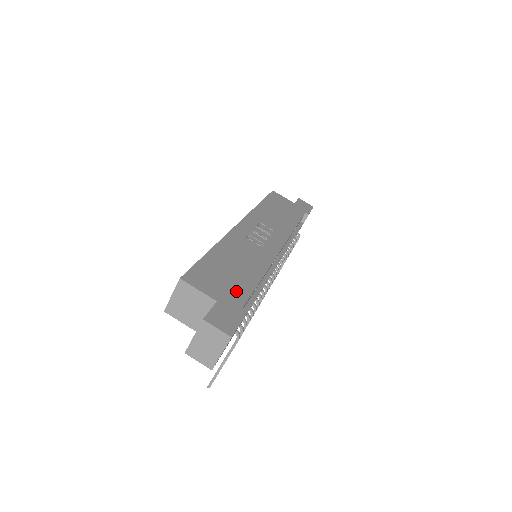
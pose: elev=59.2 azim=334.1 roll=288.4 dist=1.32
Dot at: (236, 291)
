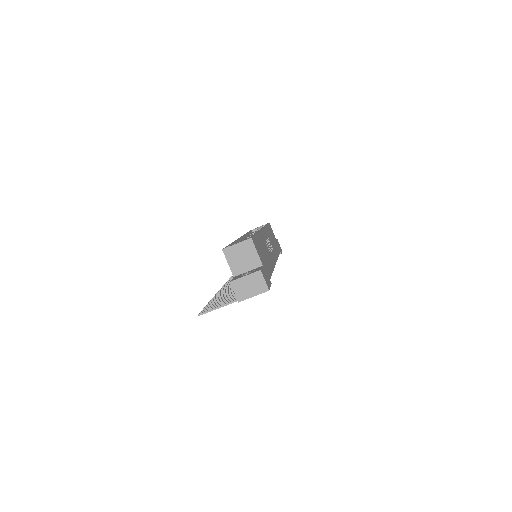
Dot at: (267, 268)
